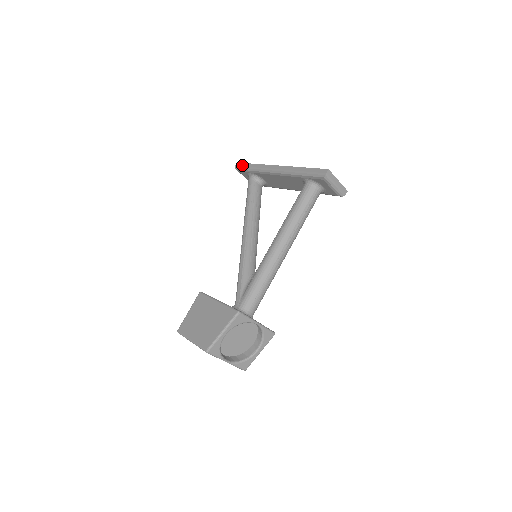
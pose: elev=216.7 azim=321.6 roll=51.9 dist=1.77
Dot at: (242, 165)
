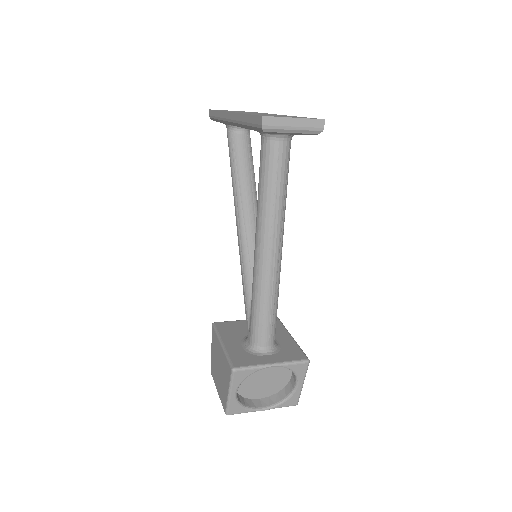
Dot at: (211, 114)
